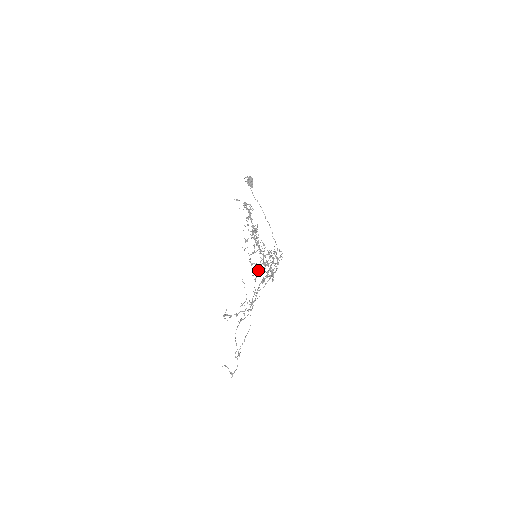
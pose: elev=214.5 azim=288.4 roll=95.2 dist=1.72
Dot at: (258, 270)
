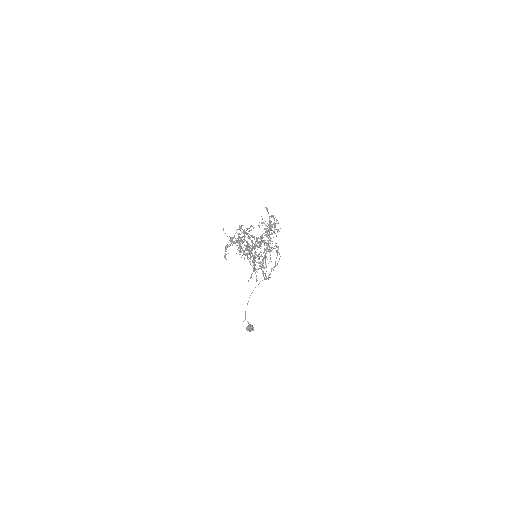
Dot at: (261, 256)
